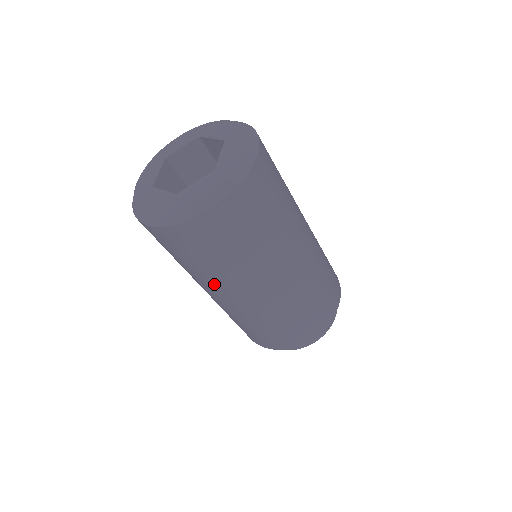
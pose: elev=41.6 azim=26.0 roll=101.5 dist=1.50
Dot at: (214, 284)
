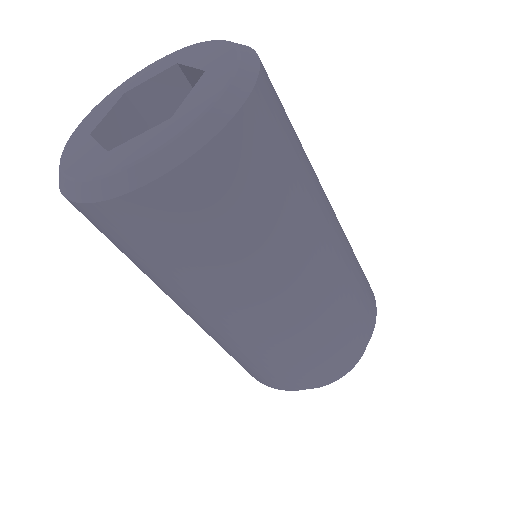
Dot at: (267, 271)
